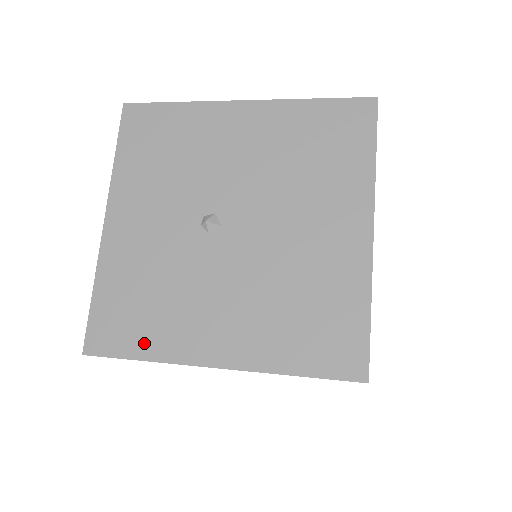
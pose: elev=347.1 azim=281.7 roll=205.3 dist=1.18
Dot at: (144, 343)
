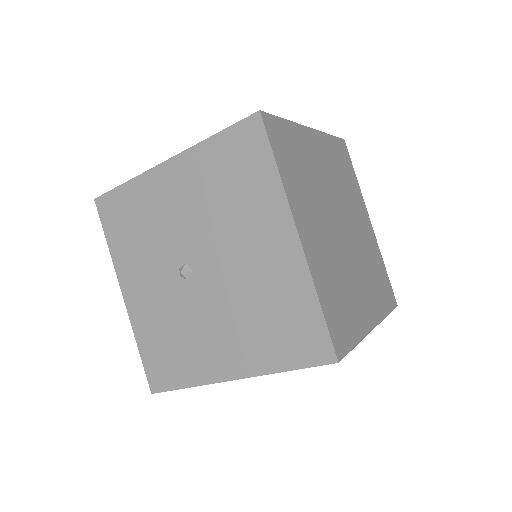
Dot at: (182, 375)
